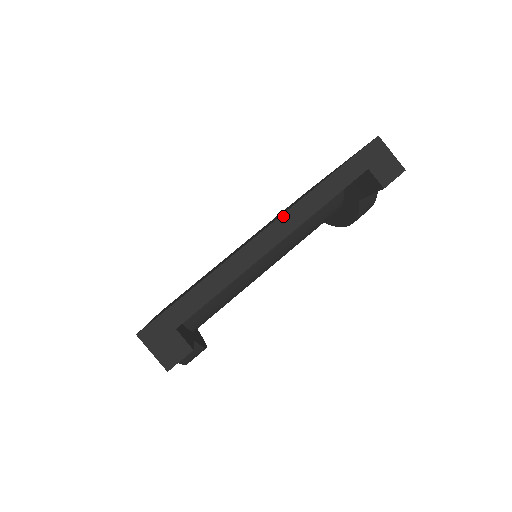
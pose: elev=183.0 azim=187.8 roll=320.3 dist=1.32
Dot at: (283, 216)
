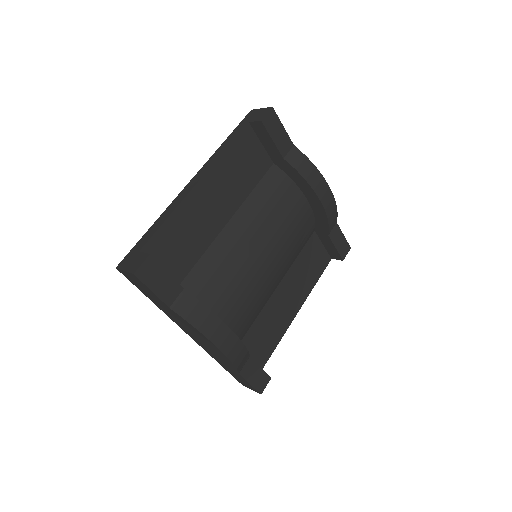
Dot at: (201, 169)
